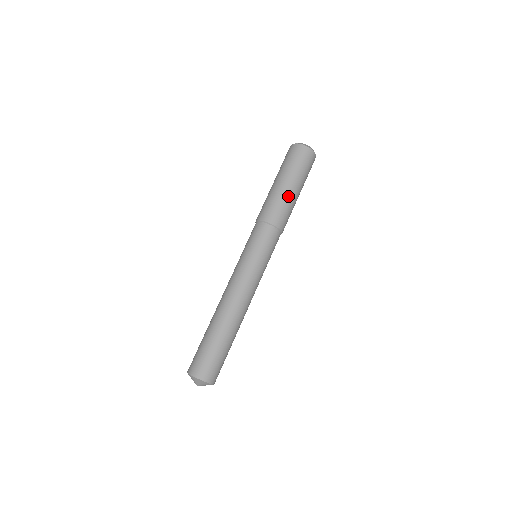
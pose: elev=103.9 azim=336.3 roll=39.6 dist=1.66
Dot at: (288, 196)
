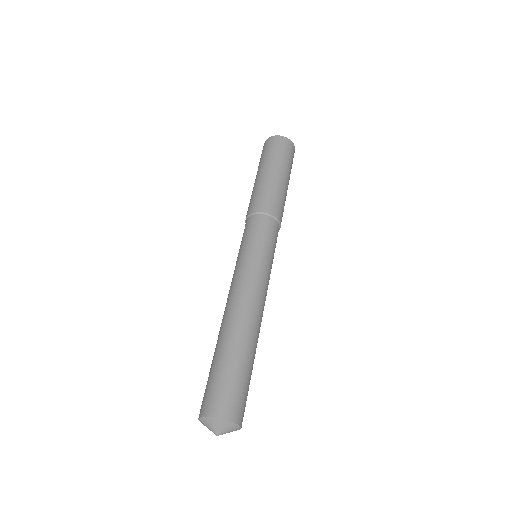
Dot at: (261, 182)
